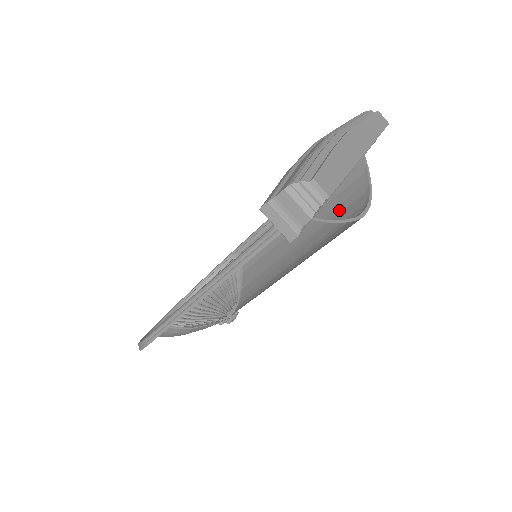
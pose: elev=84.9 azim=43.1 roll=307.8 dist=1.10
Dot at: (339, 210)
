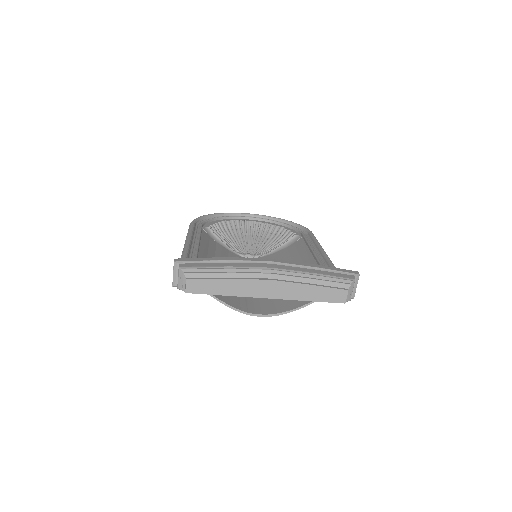
Dot at: occluded
